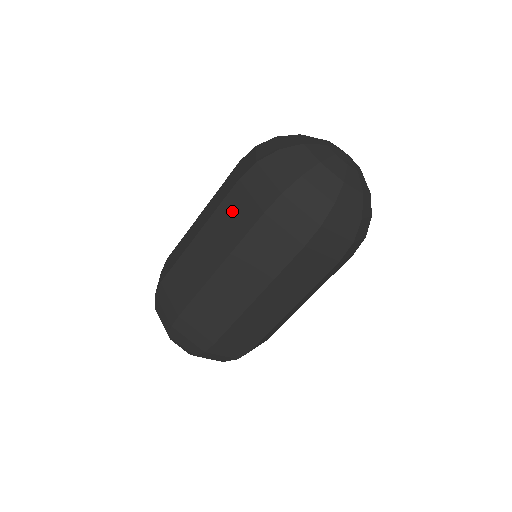
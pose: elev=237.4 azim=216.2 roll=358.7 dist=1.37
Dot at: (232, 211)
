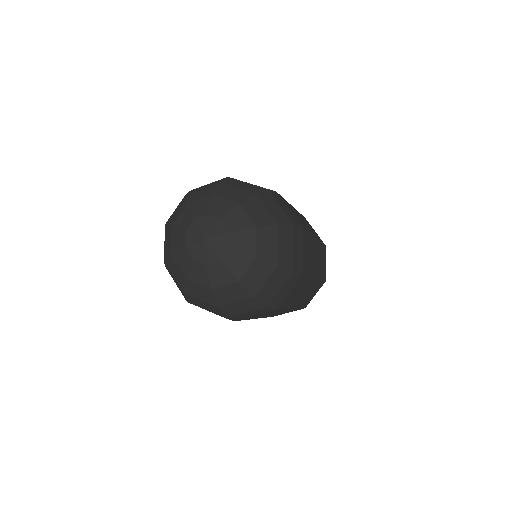
Dot at: occluded
